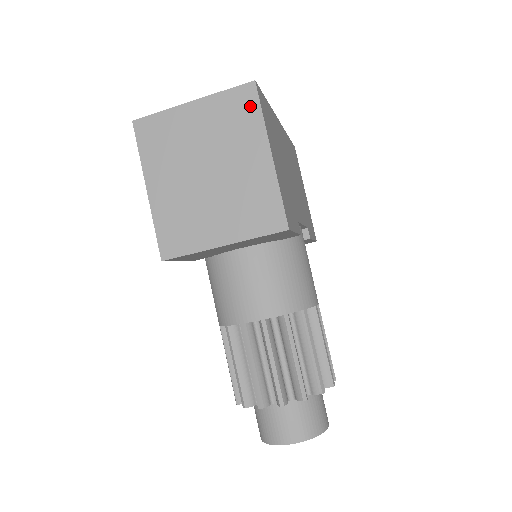
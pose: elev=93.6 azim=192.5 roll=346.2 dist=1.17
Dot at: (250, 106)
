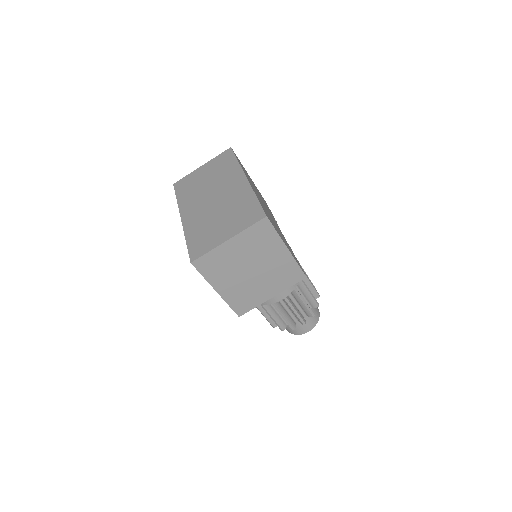
Dot at: (268, 230)
